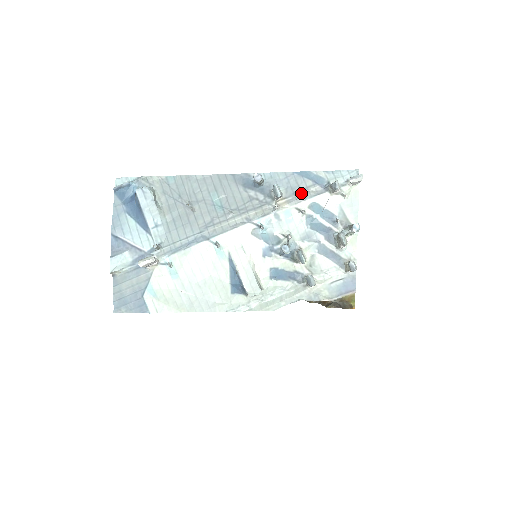
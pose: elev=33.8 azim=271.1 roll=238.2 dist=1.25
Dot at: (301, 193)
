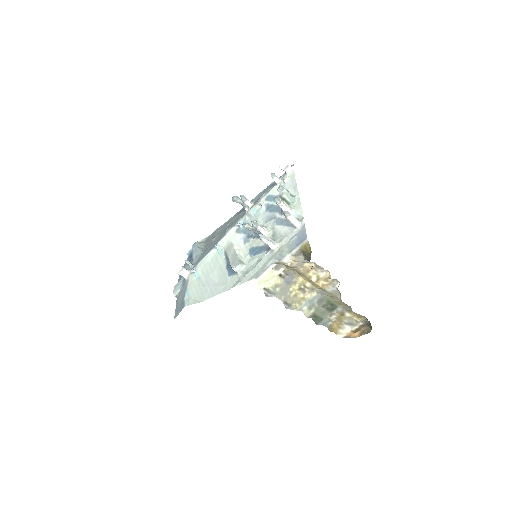
Dot at: (262, 196)
